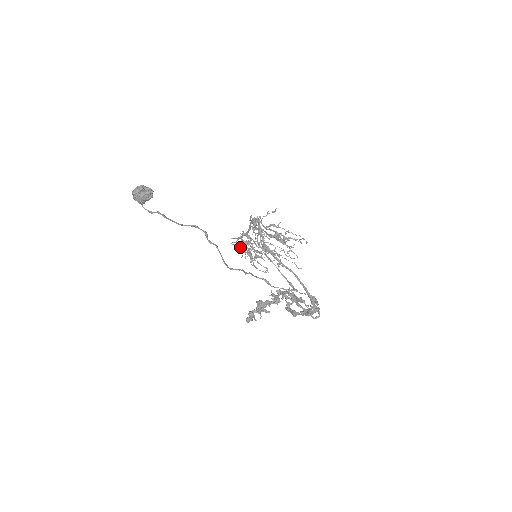
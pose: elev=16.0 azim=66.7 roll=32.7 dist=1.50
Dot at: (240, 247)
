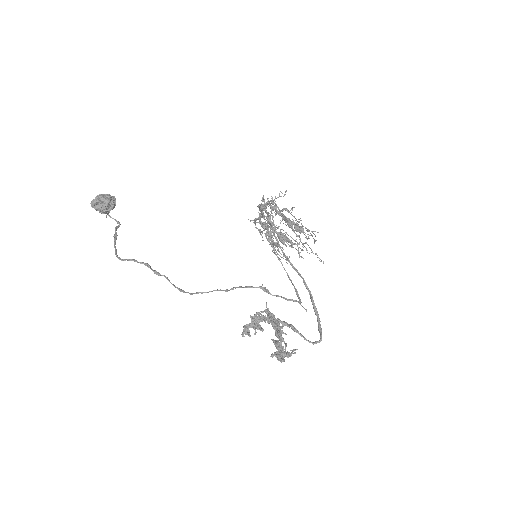
Dot at: (259, 230)
